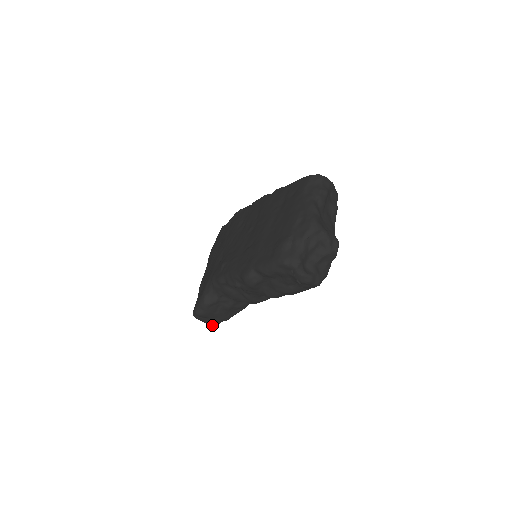
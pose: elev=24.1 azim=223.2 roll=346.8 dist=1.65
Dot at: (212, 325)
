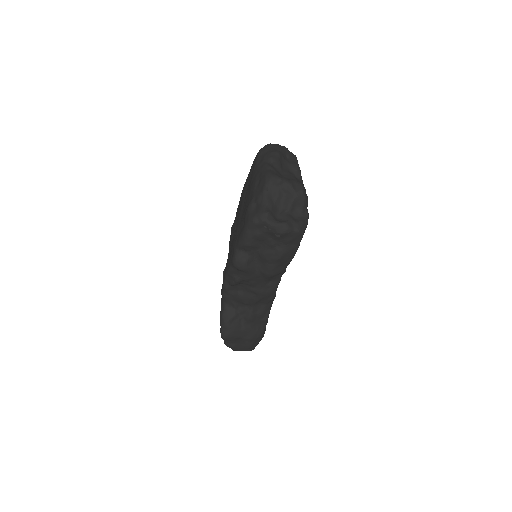
Dot at: (250, 350)
